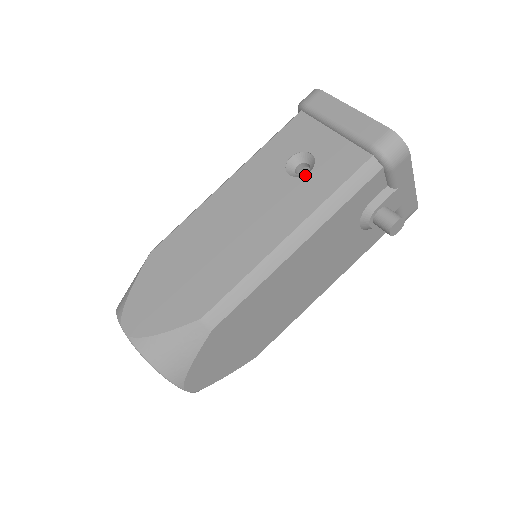
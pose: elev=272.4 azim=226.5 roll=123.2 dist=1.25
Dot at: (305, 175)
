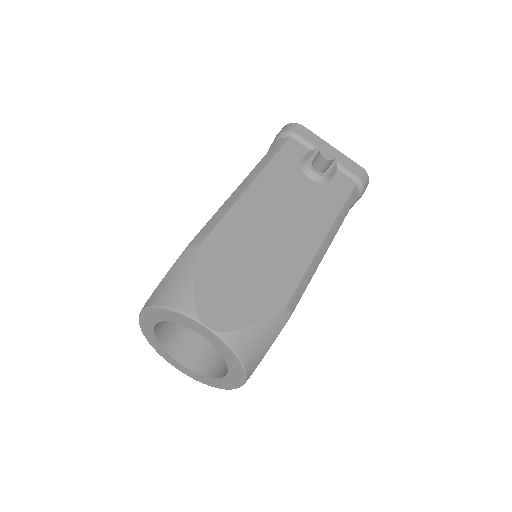
Dot at: occluded
